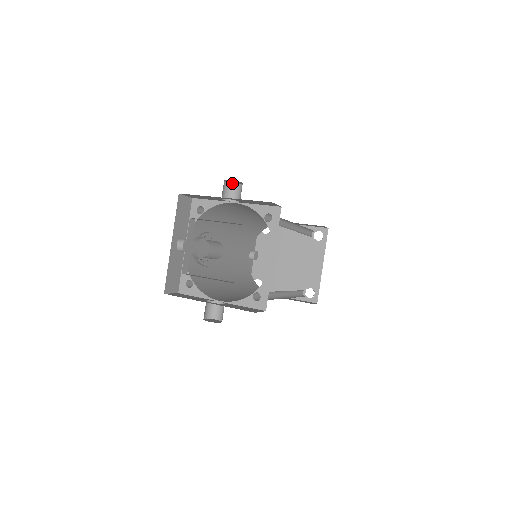
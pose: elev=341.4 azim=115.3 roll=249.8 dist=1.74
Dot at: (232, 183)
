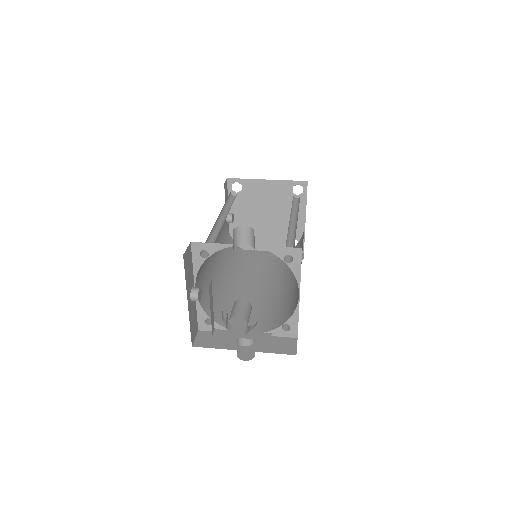
Dot at: (239, 227)
